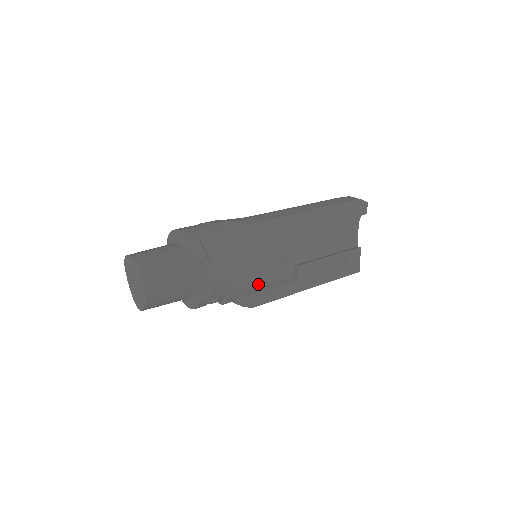
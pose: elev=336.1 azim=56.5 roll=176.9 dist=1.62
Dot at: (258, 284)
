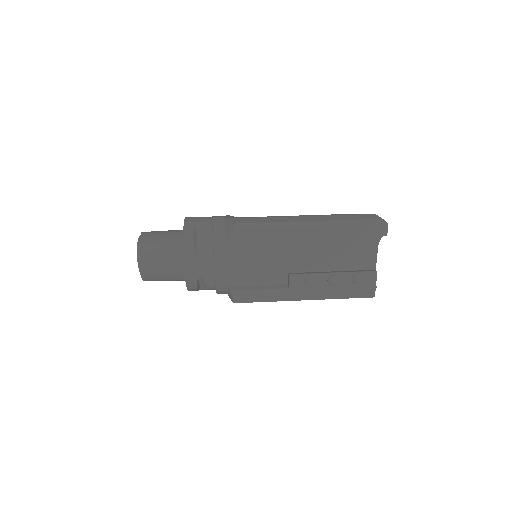
Dot at: (245, 282)
